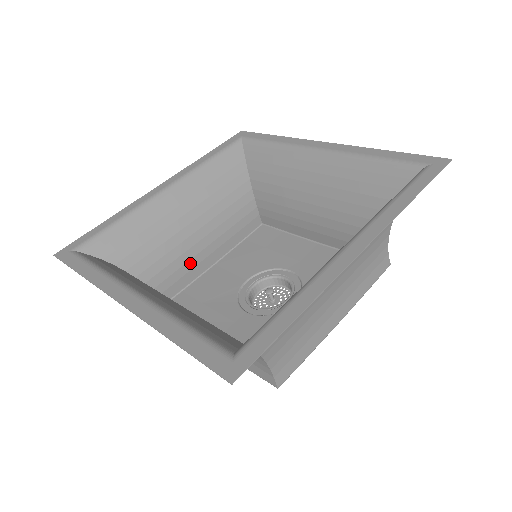
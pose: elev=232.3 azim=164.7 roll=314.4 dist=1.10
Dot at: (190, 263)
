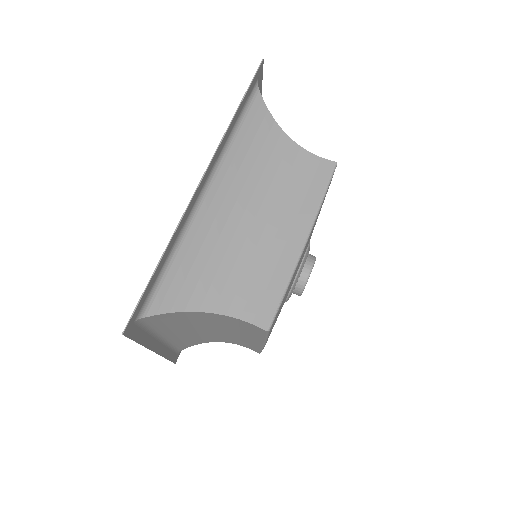
Dot at: occluded
